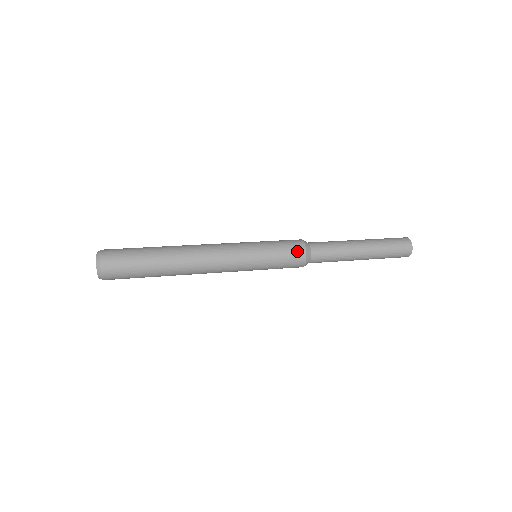
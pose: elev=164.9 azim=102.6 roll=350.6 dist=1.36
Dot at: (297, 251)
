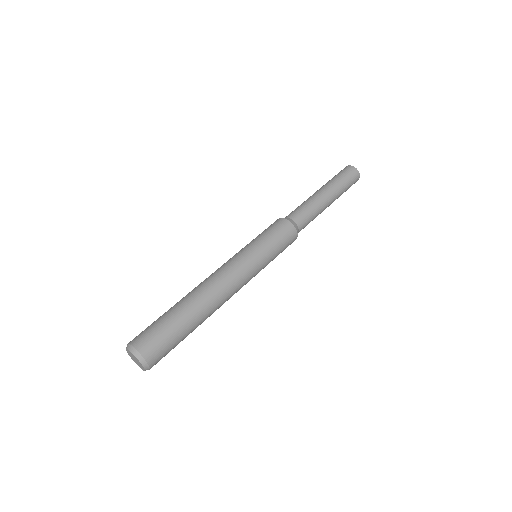
Dot at: (286, 228)
